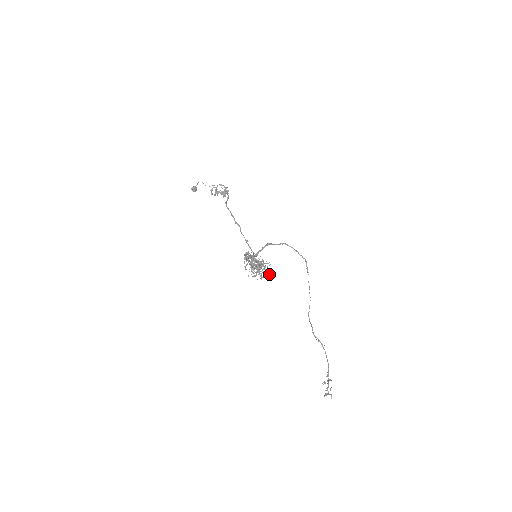
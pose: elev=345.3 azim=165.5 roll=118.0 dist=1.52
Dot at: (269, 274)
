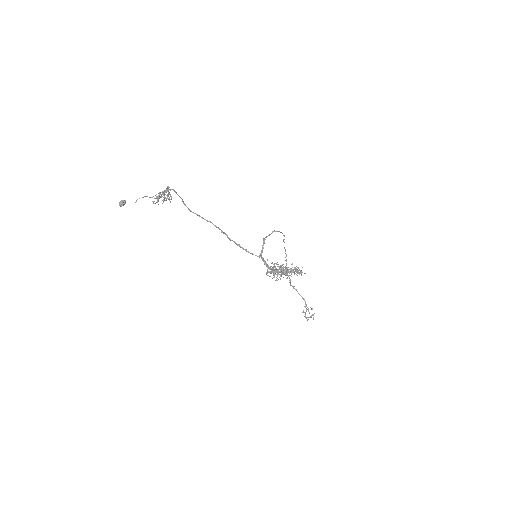
Dot at: occluded
